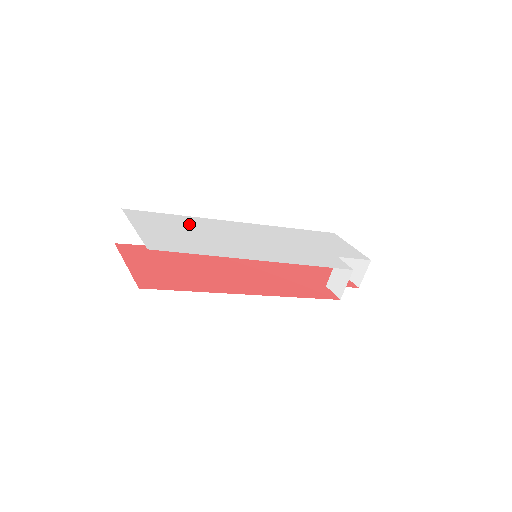
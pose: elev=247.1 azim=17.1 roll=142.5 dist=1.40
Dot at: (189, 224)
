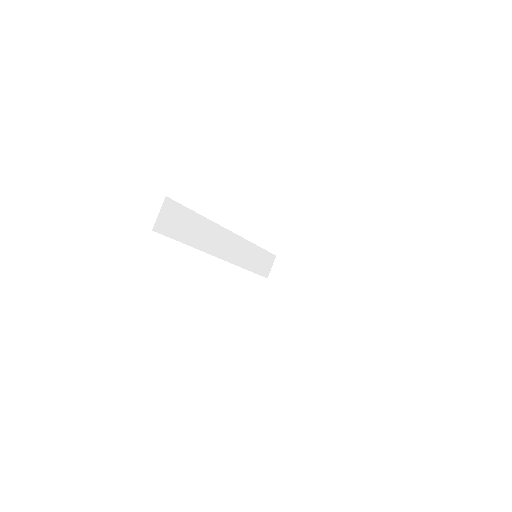
Dot at: occluded
